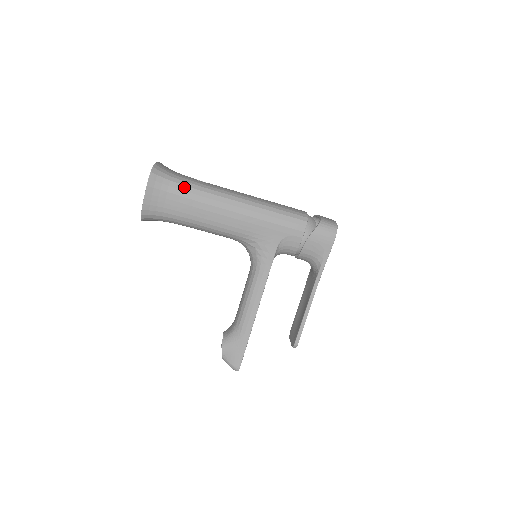
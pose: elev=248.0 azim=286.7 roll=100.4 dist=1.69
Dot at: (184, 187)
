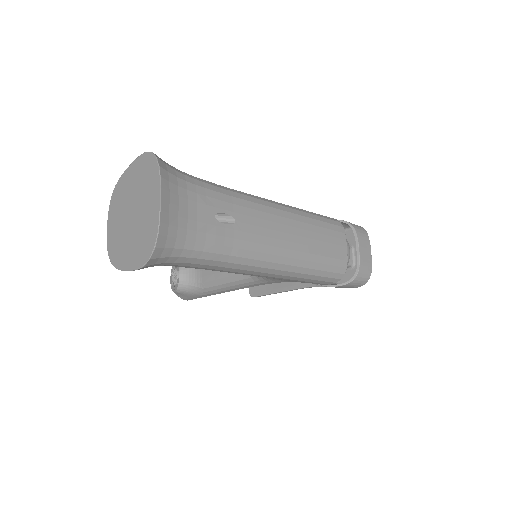
Dot at: (199, 261)
